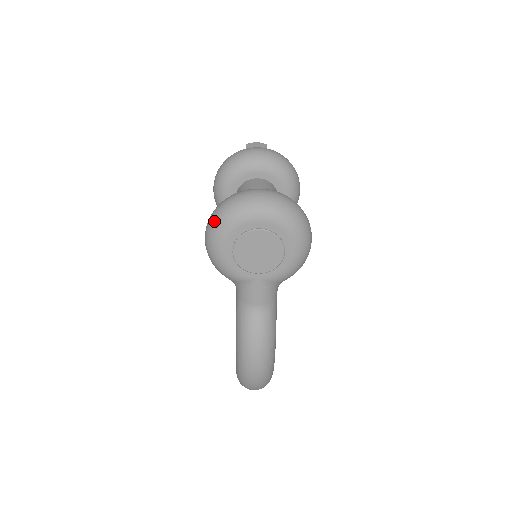
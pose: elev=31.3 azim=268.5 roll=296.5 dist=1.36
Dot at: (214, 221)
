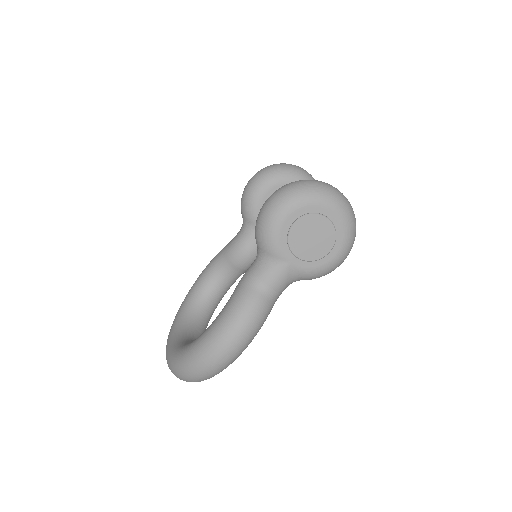
Dot at: (294, 188)
